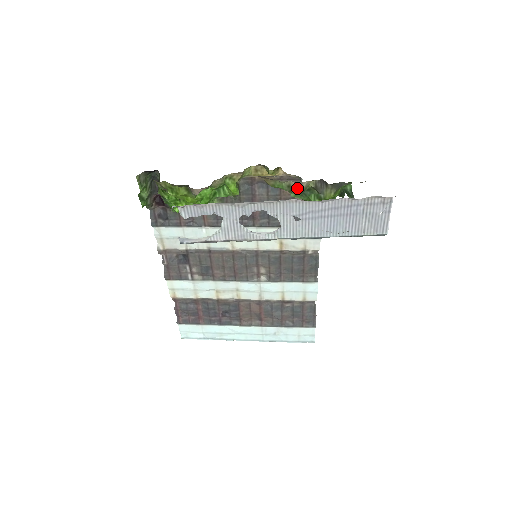
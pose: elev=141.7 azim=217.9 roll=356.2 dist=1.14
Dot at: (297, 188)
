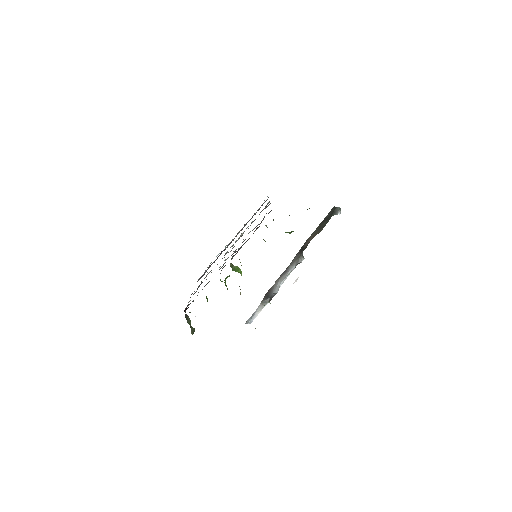
Dot at: occluded
